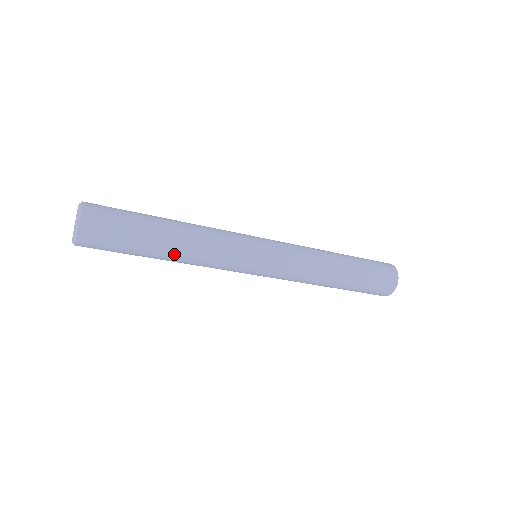
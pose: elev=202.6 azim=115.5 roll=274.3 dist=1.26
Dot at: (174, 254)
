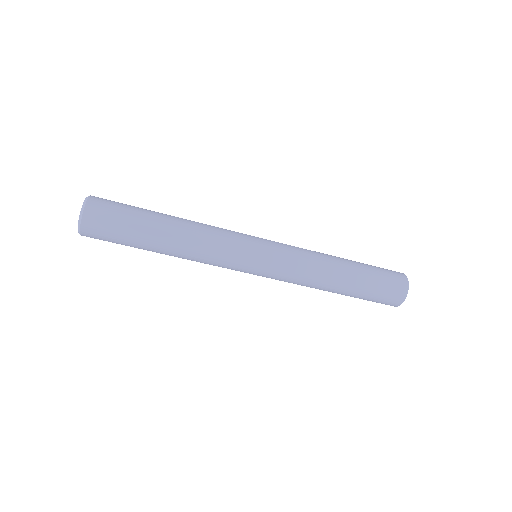
Dot at: (173, 241)
